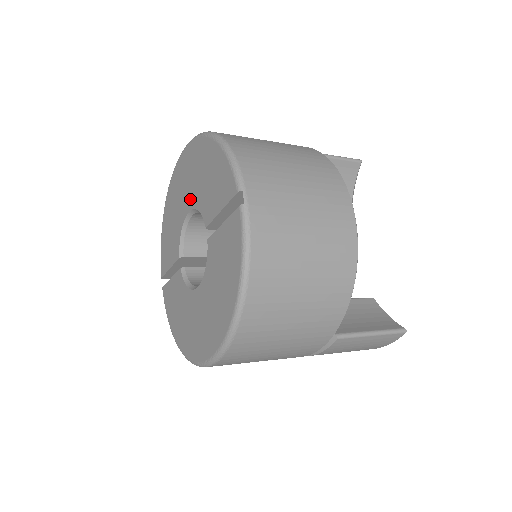
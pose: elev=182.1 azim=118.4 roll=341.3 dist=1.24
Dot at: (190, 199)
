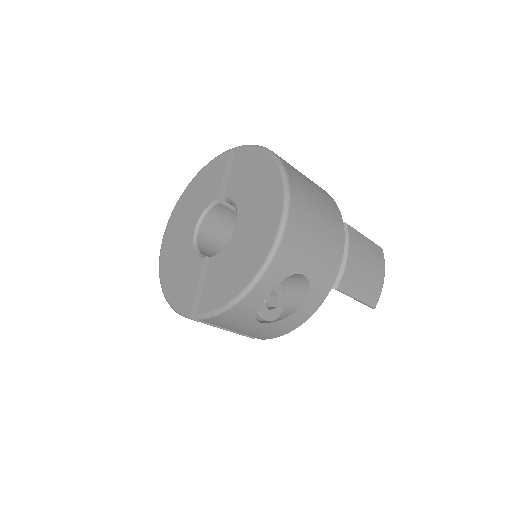
Dot at: (191, 224)
